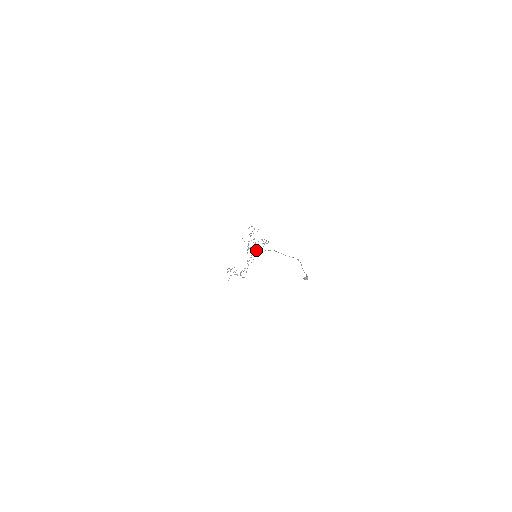
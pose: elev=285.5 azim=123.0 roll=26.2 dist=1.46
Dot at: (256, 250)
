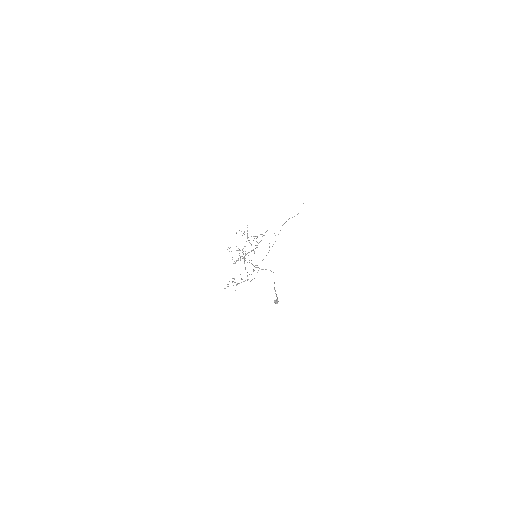
Dot at: occluded
